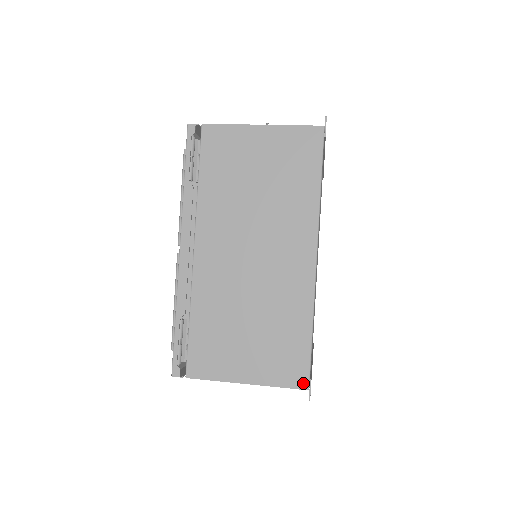
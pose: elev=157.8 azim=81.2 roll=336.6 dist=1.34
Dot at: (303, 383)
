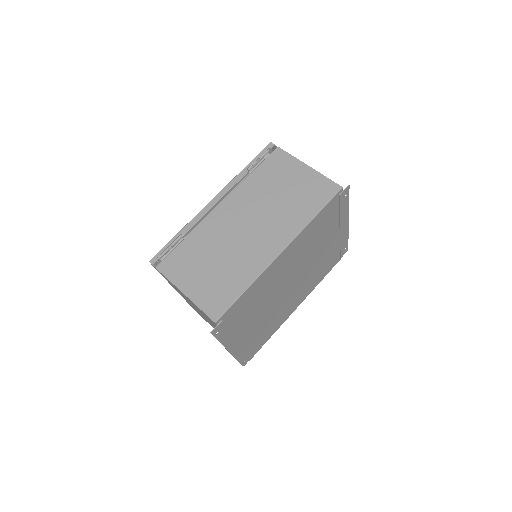
Dot at: (215, 316)
